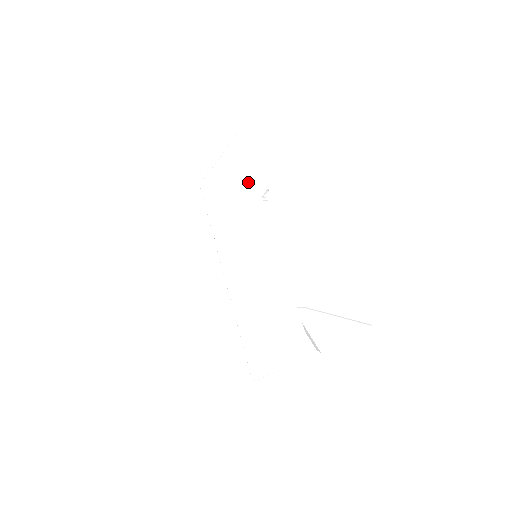
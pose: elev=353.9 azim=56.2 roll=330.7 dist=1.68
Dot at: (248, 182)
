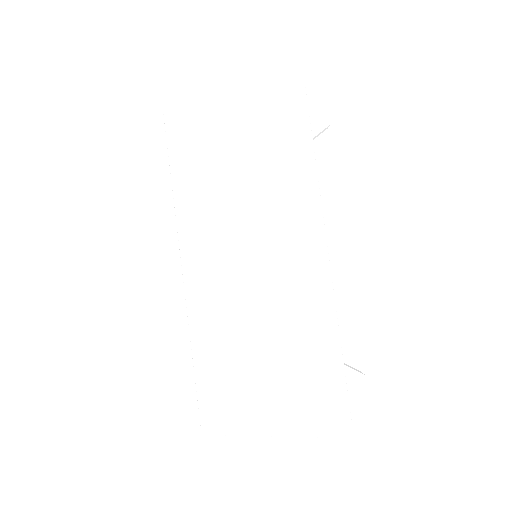
Dot at: (294, 148)
